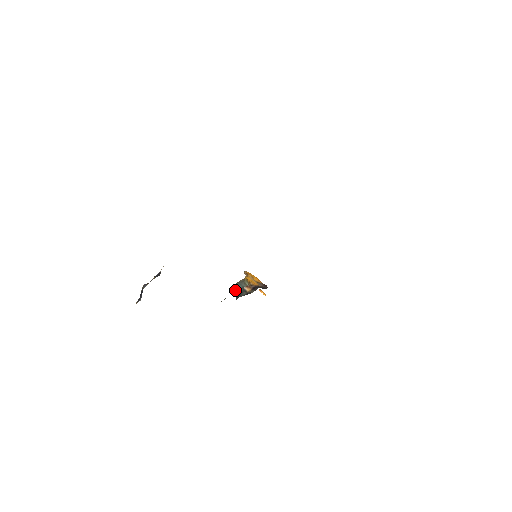
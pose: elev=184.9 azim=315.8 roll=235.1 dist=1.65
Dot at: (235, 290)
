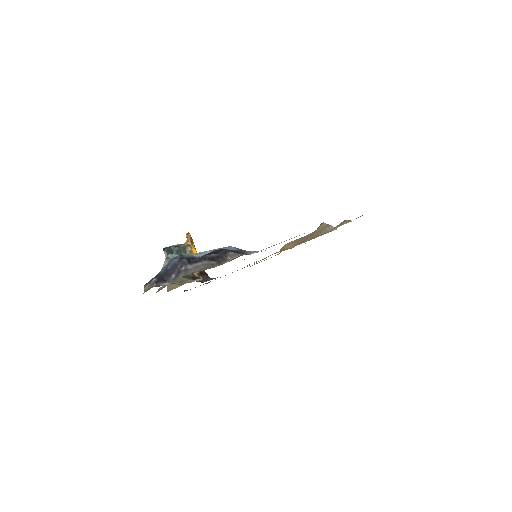
Dot at: occluded
